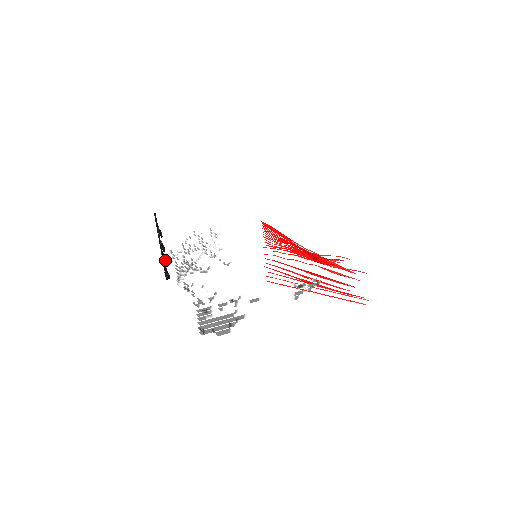
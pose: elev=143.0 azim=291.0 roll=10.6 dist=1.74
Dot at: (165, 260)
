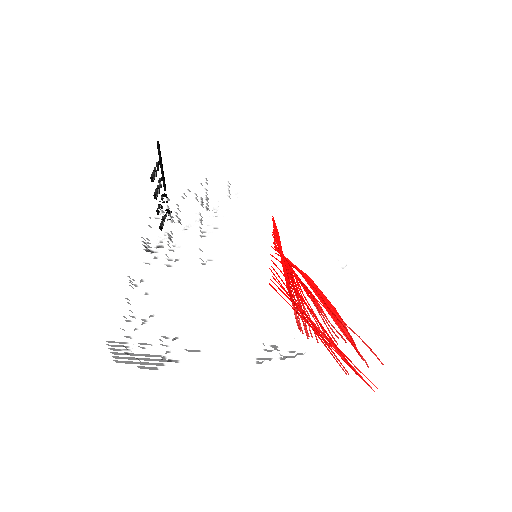
Dot at: (157, 208)
